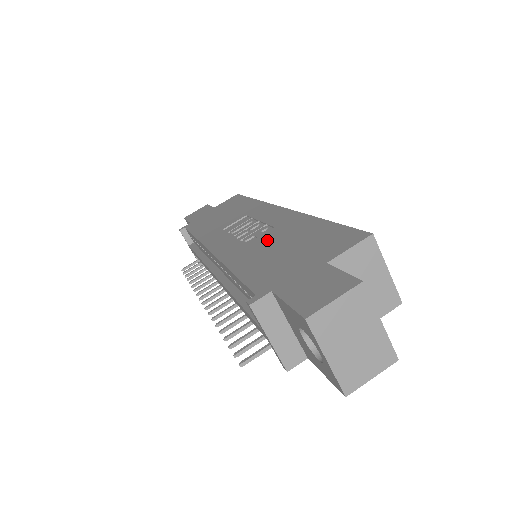
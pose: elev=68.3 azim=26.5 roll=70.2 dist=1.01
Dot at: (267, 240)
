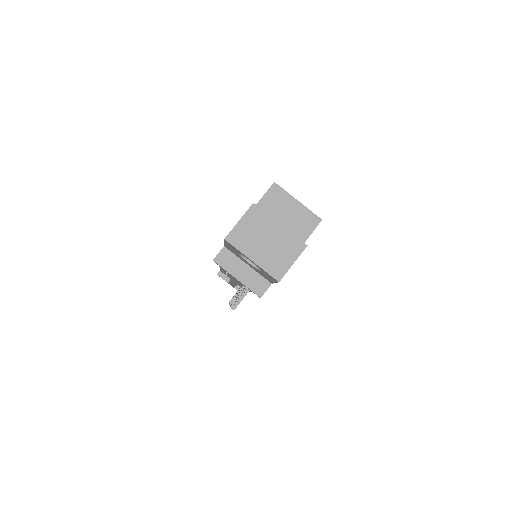
Dot at: occluded
